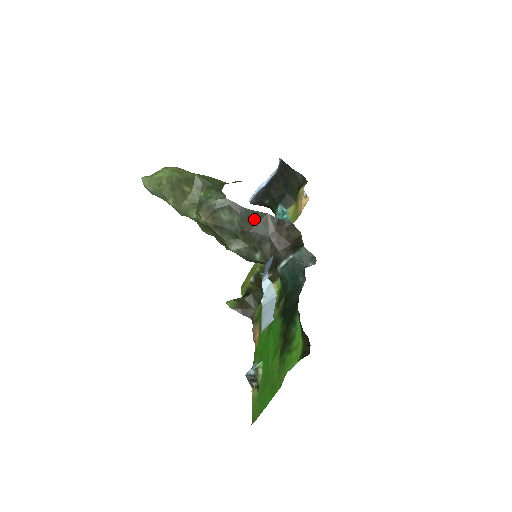
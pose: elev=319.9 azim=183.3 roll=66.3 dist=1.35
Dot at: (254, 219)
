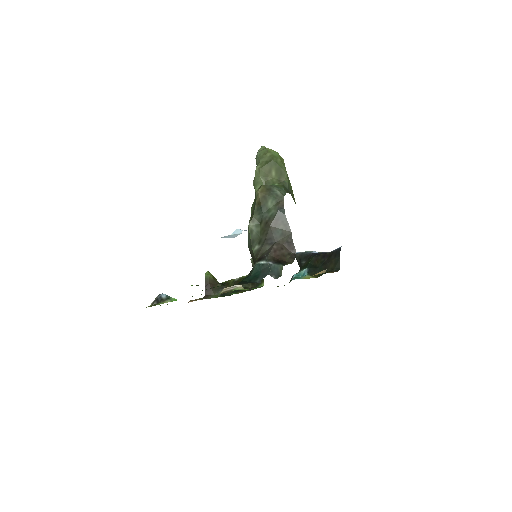
Dot at: (281, 224)
